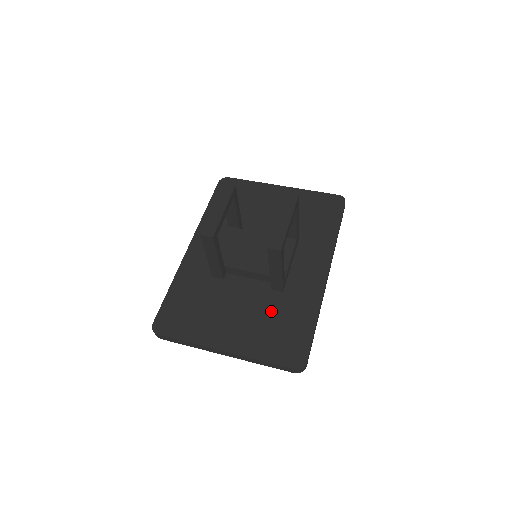
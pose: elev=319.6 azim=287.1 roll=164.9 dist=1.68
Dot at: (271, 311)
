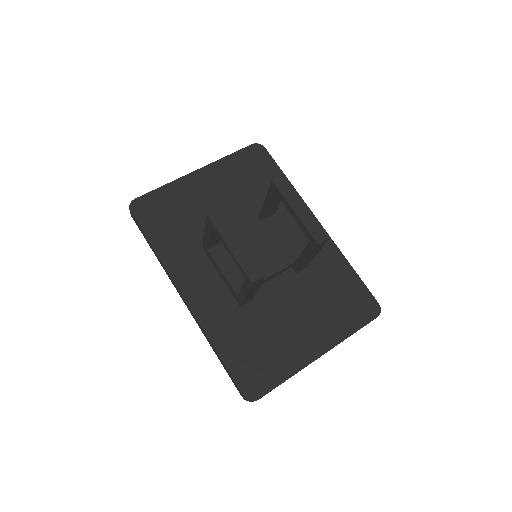
Dot at: (316, 291)
